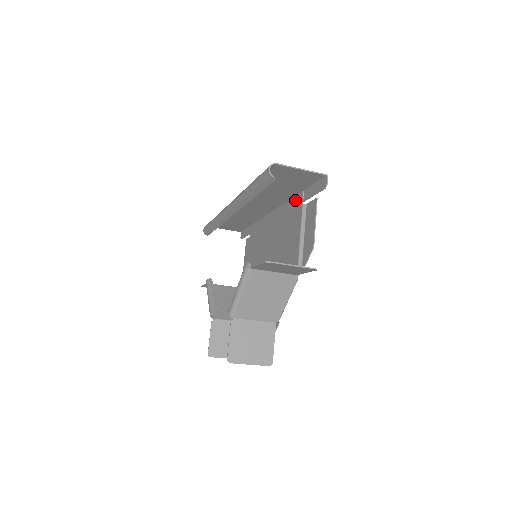
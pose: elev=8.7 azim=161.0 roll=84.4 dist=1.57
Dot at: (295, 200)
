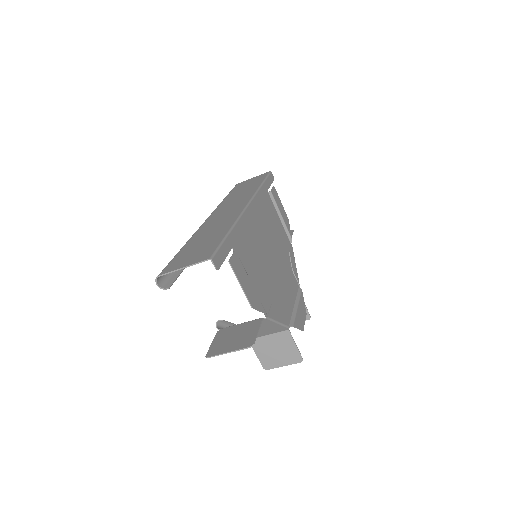
Dot at: (233, 233)
